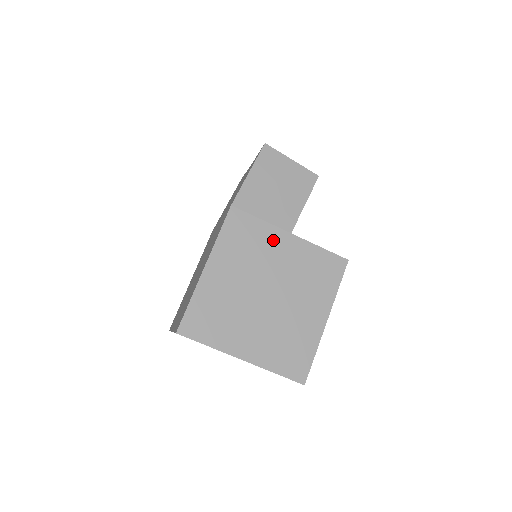
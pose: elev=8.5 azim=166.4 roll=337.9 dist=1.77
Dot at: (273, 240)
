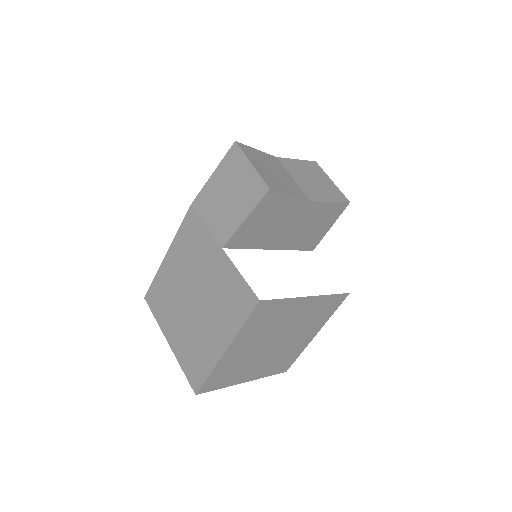
Dot at: (208, 249)
